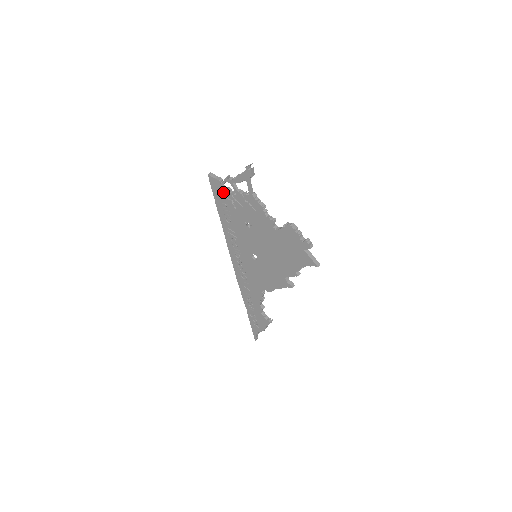
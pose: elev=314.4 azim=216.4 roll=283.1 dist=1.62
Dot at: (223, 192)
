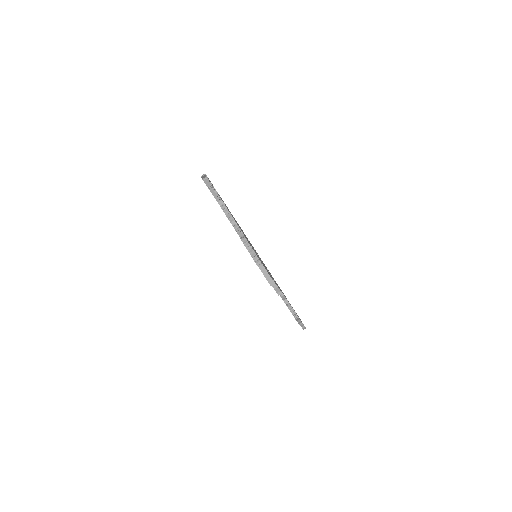
Dot at: occluded
